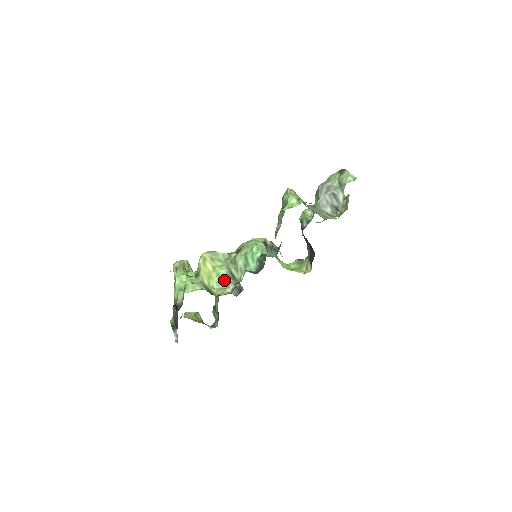
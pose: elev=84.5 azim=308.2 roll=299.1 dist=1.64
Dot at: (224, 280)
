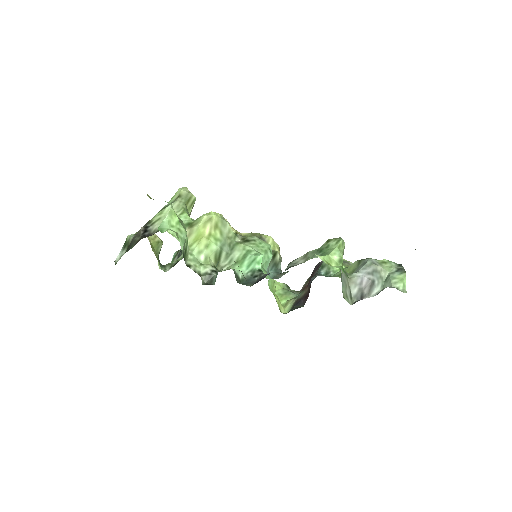
Dot at: (207, 255)
